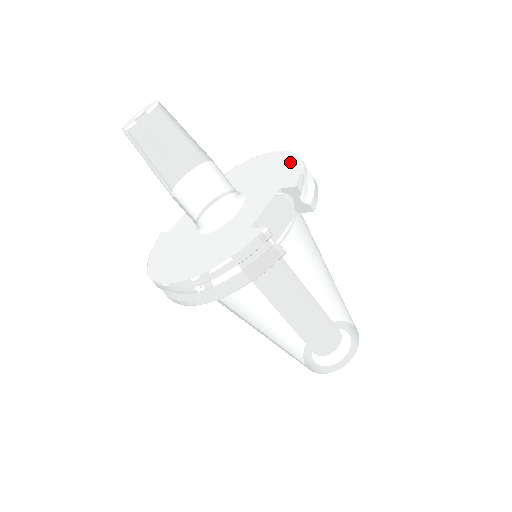
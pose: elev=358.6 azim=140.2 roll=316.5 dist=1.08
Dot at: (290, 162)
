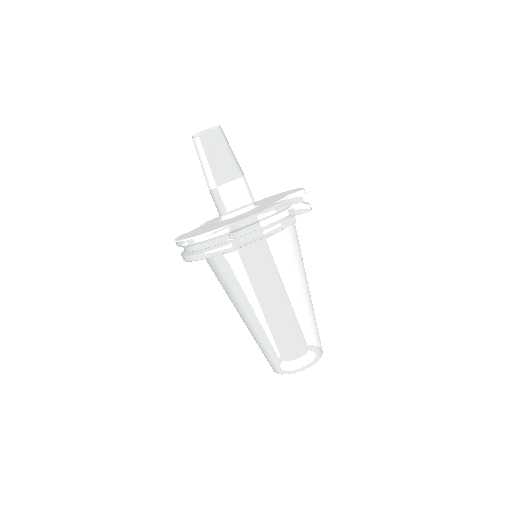
Dot at: occluded
